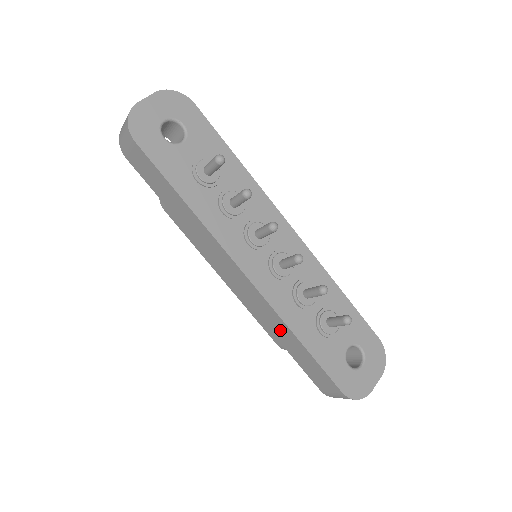
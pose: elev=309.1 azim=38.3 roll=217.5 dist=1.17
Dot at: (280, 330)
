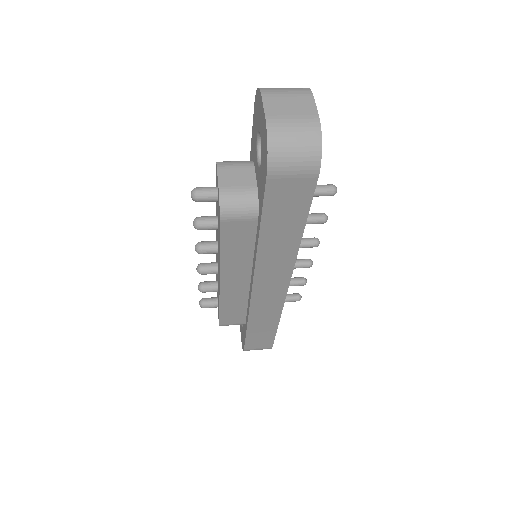
Dot at: (265, 319)
